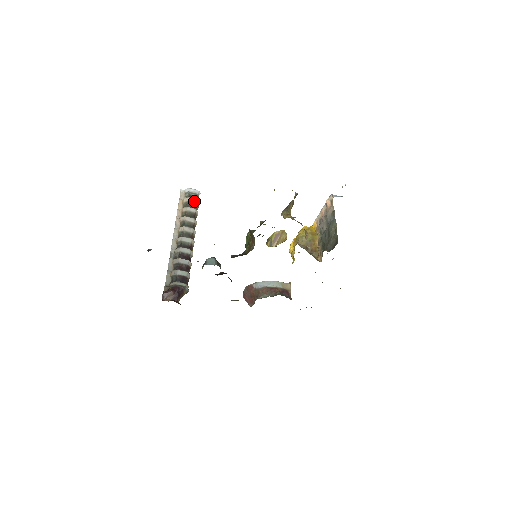
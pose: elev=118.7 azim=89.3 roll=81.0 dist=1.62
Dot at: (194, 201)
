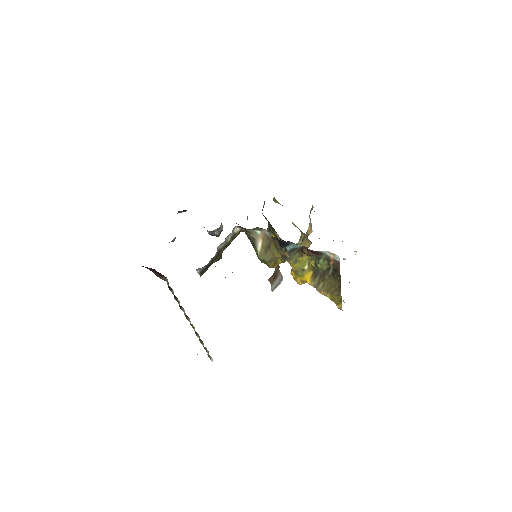
Dot at: occluded
